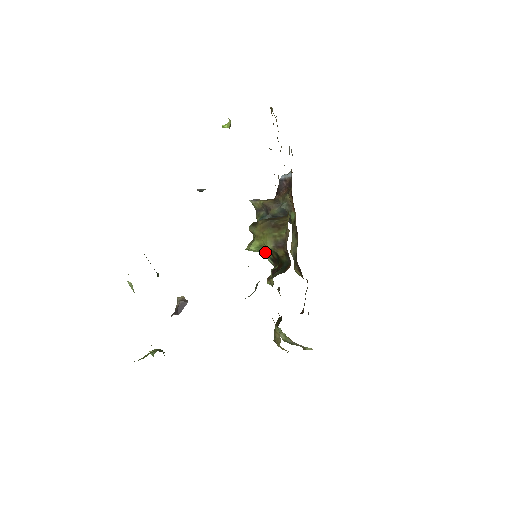
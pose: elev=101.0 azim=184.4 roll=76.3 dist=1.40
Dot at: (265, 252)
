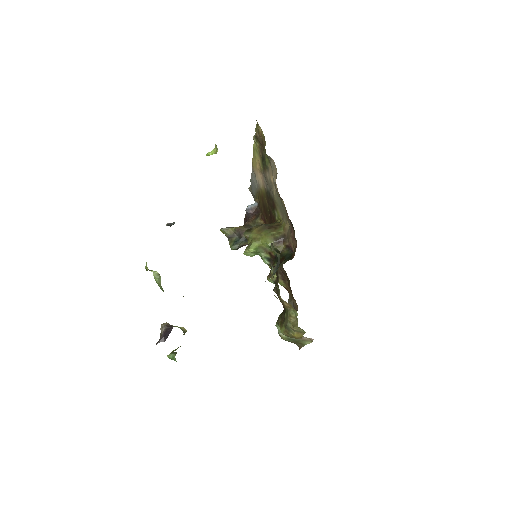
Dot at: (262, 254)
